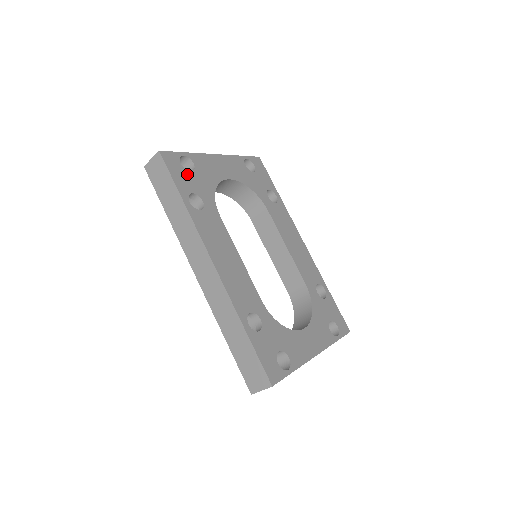
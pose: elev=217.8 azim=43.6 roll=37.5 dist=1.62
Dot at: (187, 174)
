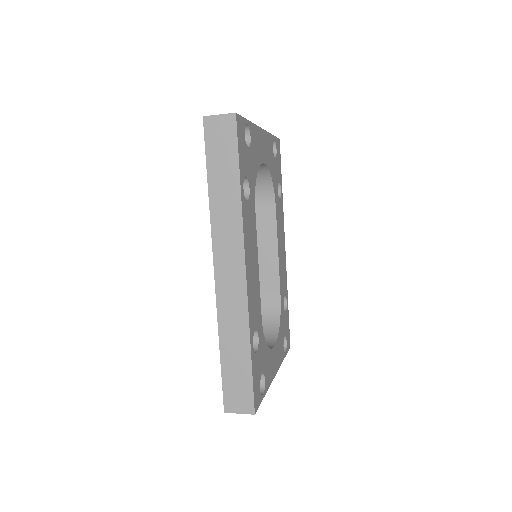
Dot at: (246, 150)
